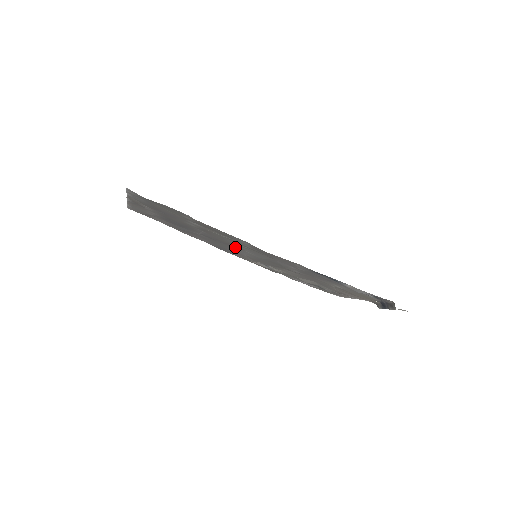
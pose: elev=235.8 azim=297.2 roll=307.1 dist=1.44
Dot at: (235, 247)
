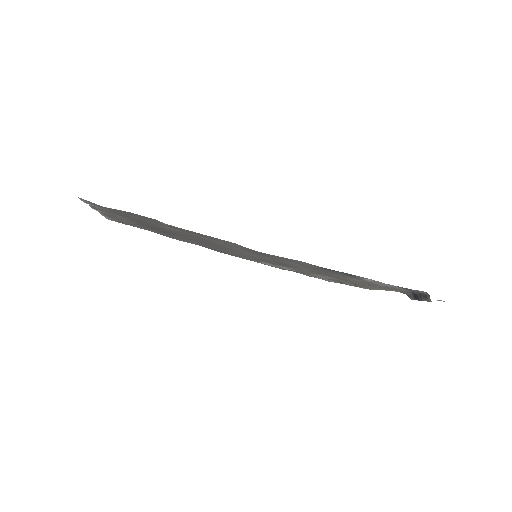
Dot at: (229, 249)
